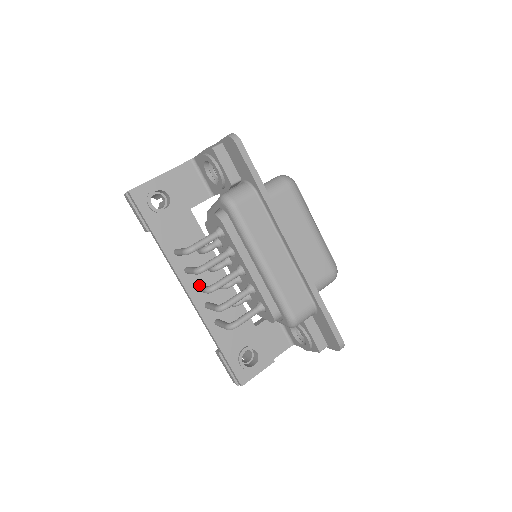
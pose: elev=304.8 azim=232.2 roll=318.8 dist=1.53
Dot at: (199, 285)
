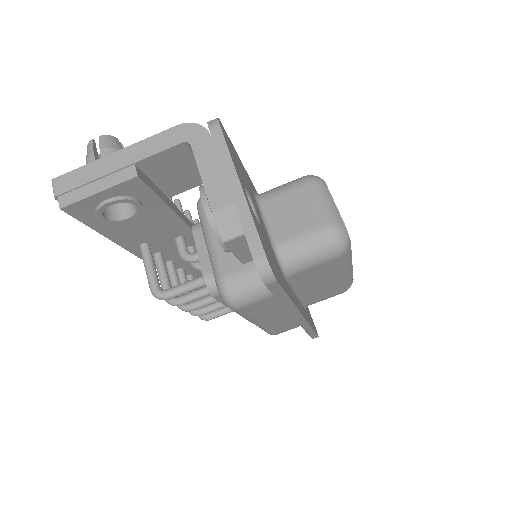
Dot at: (171, 273)
